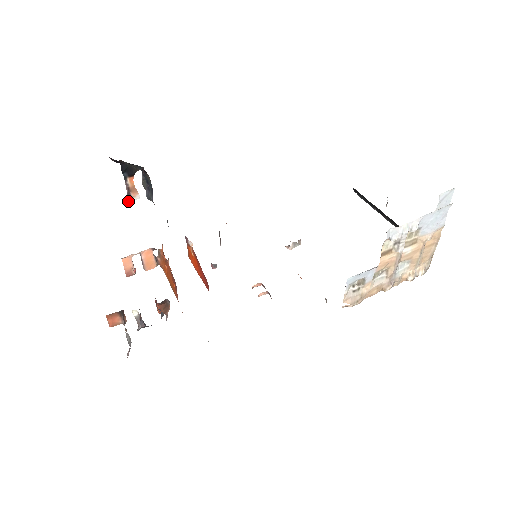
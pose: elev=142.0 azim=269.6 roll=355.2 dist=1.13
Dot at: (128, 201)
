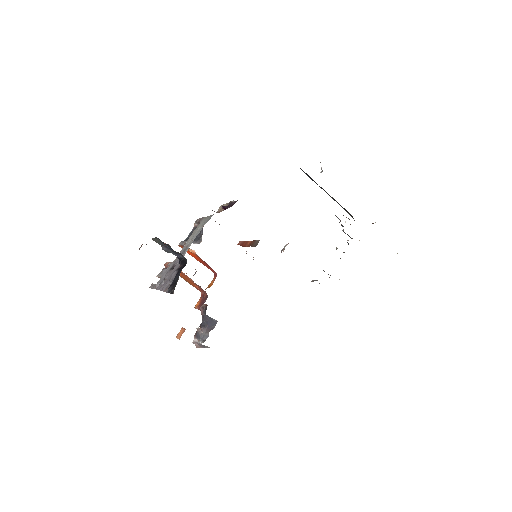
Dot at: occluded
